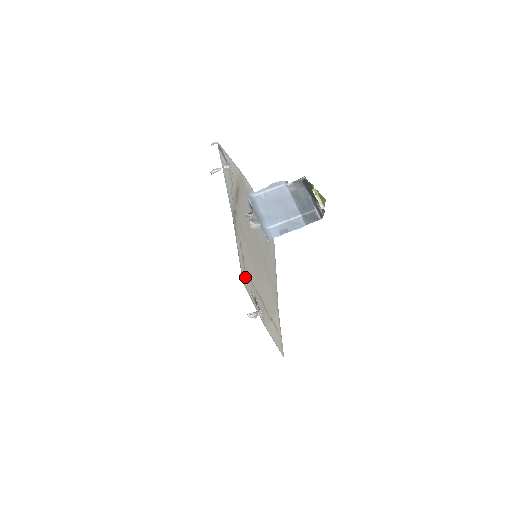
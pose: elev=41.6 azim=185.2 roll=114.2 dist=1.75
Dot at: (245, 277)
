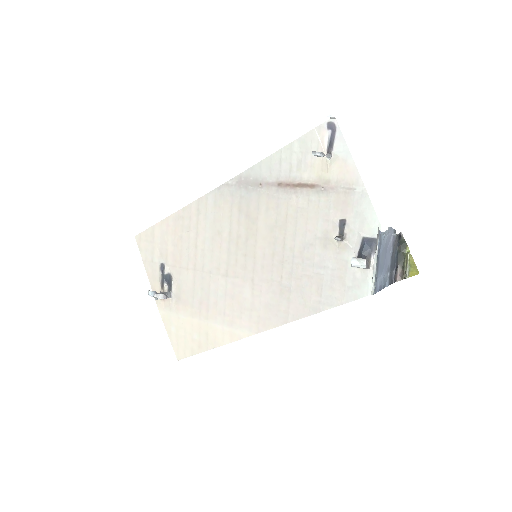
Dot at: (162, 240)
